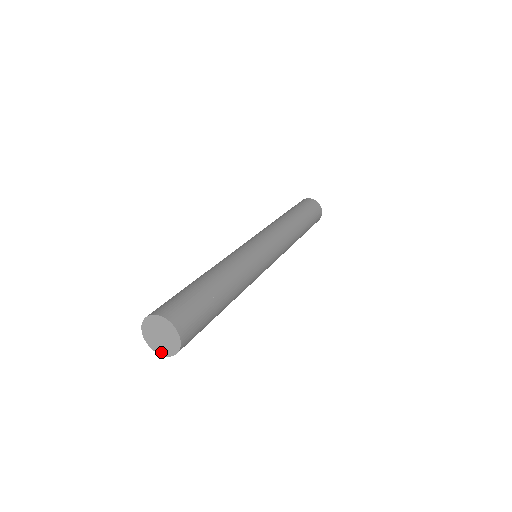
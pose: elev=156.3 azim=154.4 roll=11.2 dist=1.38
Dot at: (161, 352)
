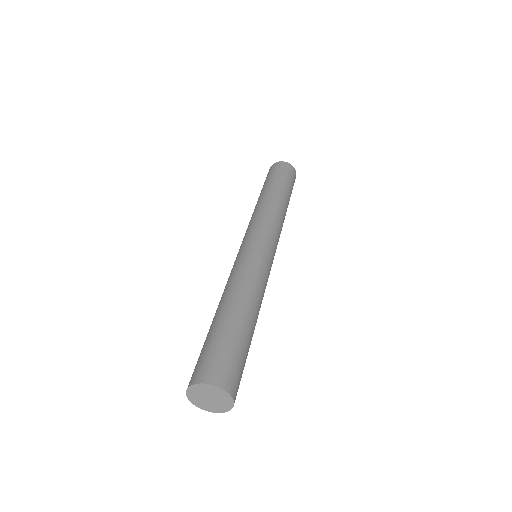
Dot at: (222, 410)
